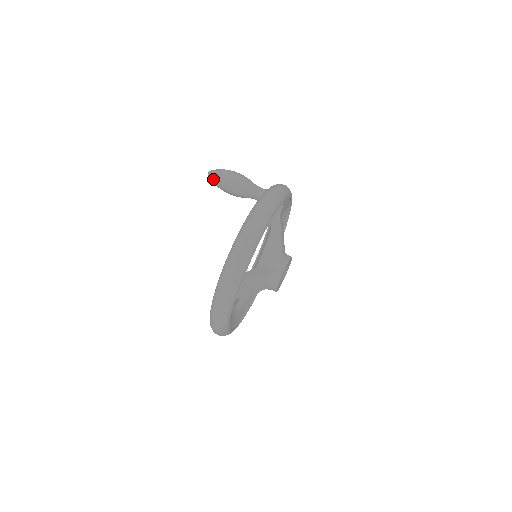
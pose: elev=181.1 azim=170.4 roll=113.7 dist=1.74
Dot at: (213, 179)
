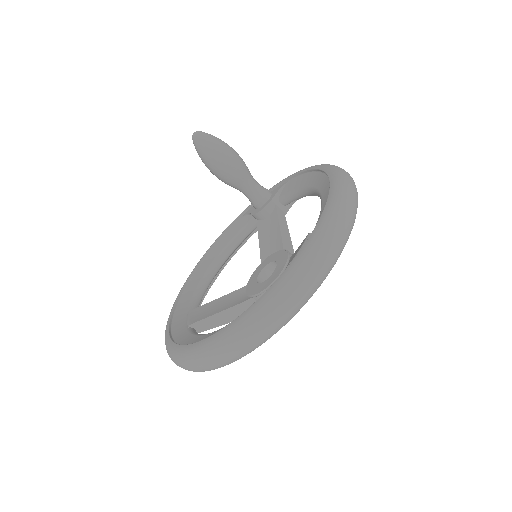
Dot at: (207, 139)
